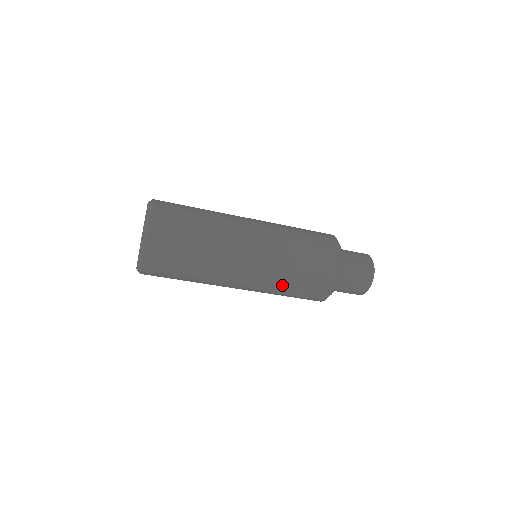
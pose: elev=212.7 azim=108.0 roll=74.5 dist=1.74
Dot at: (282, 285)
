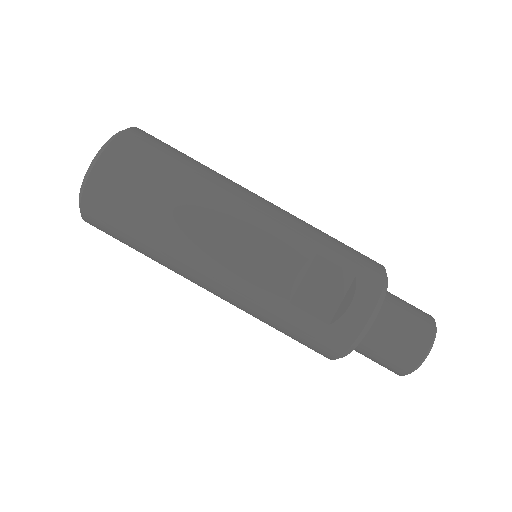
Dot at: (292, 273)
